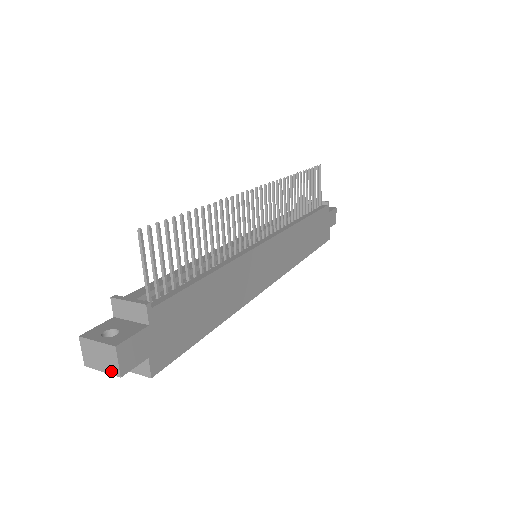
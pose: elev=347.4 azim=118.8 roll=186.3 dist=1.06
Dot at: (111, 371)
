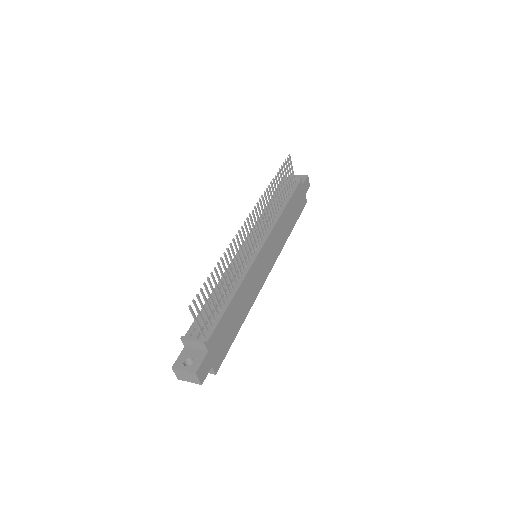
Dot at: (195, 382)
